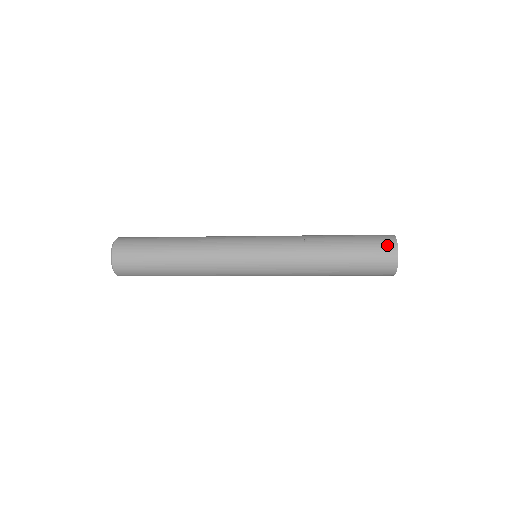
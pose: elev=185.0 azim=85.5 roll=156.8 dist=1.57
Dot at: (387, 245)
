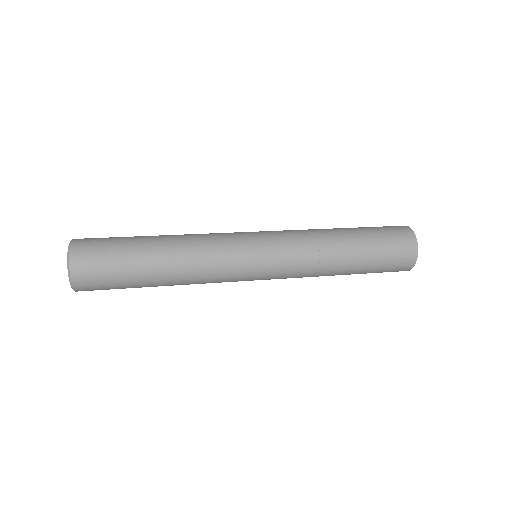
Dot at: (406, 260)
